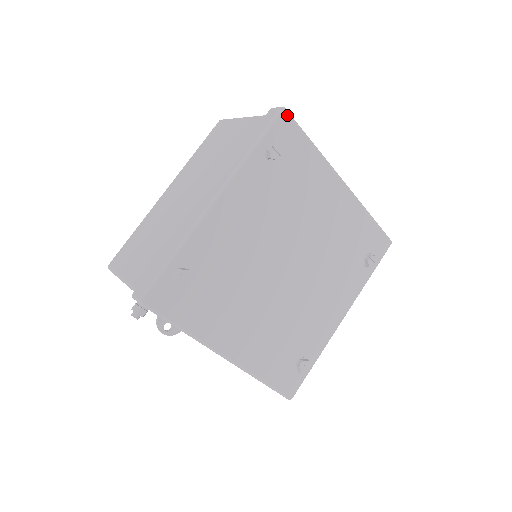
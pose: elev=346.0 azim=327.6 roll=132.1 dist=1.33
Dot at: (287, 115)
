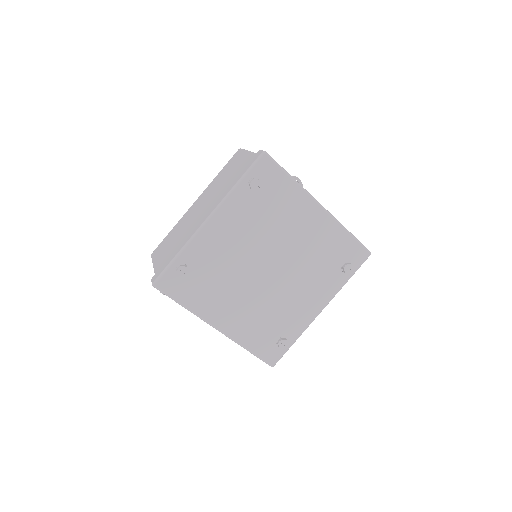
Dot at: (267, 157)
